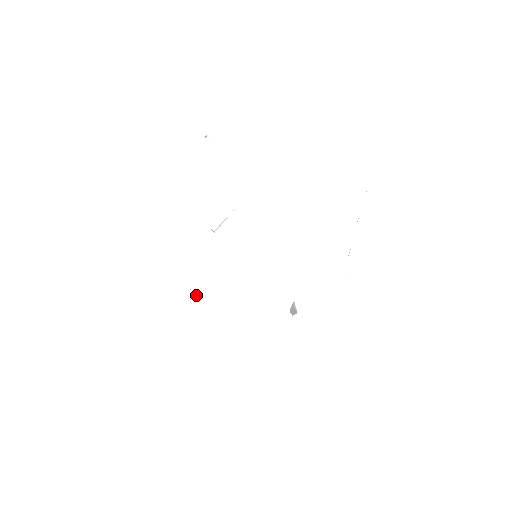
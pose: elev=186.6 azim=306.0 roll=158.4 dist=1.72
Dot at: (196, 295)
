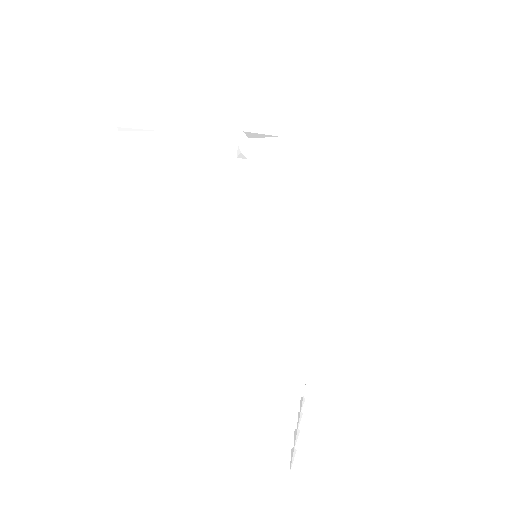
Dot at: (245, 157)
